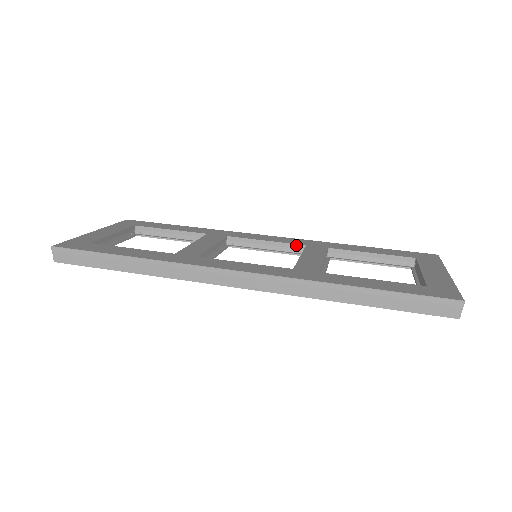
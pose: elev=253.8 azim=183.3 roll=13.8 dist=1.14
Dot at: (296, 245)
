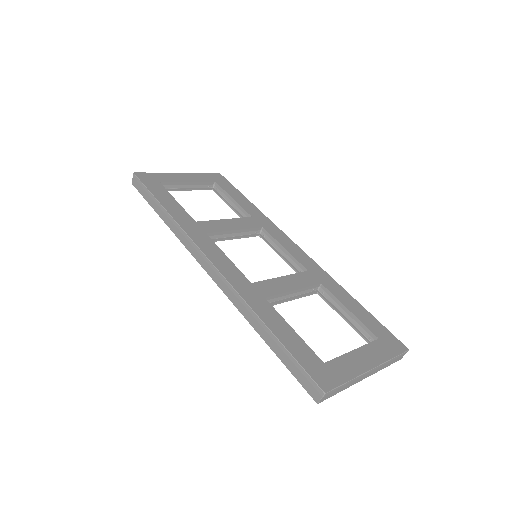
Dot at: (301, 265)
